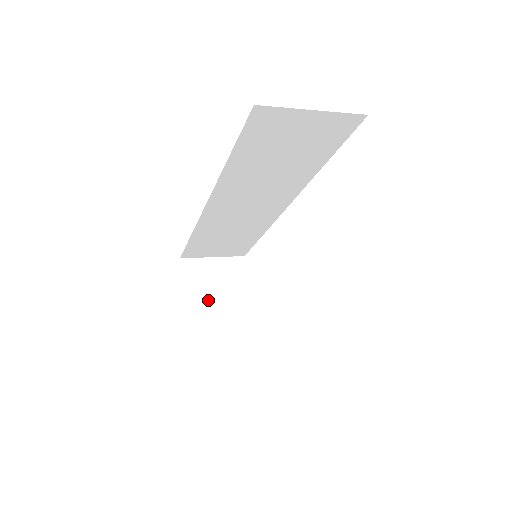
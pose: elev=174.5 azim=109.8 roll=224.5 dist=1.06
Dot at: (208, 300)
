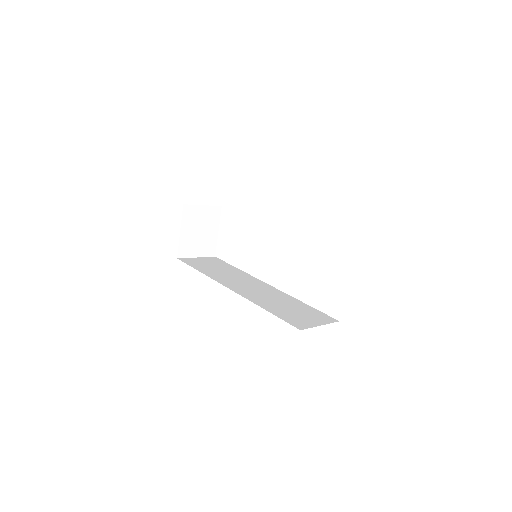
Dot at: (194, 236)
